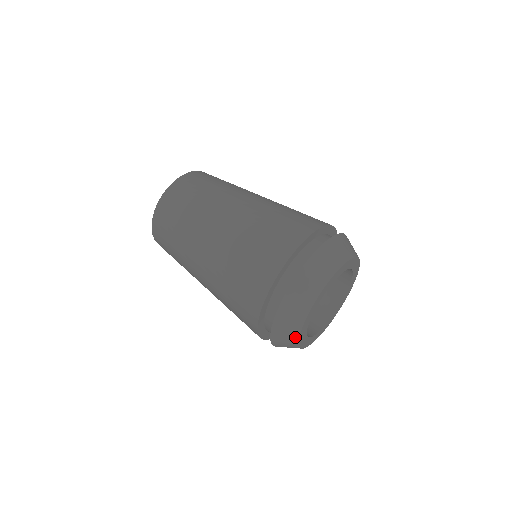
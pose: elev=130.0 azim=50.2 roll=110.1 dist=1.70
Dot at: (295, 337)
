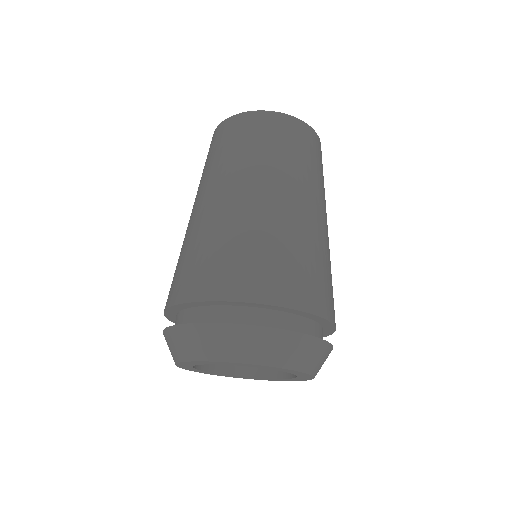
Dot at: occluded
